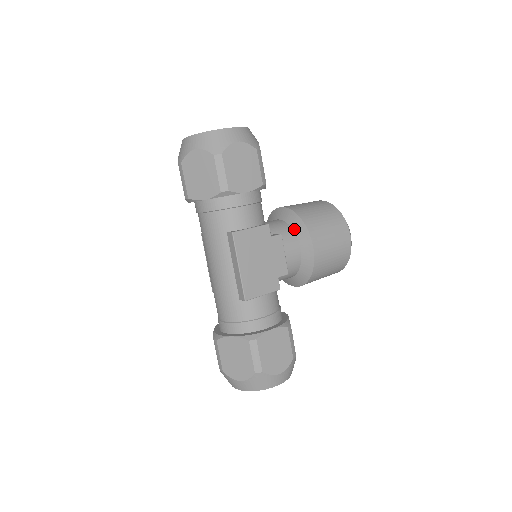
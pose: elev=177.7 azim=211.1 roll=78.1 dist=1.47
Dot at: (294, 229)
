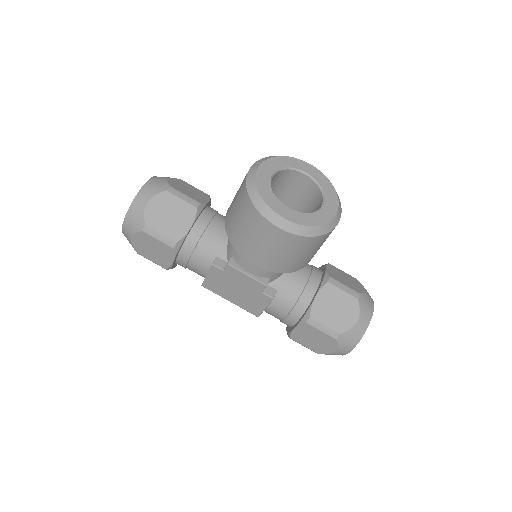
Dot at: occluded
